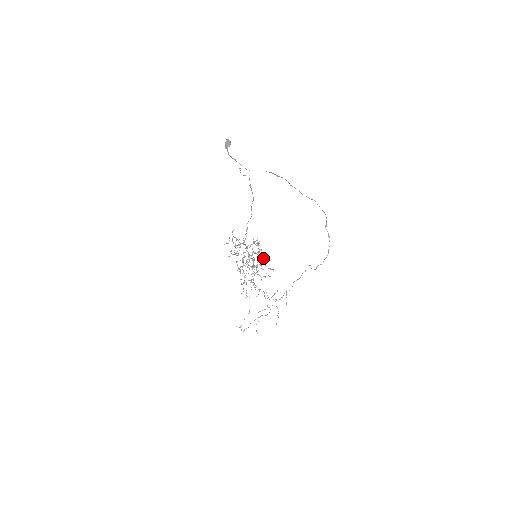
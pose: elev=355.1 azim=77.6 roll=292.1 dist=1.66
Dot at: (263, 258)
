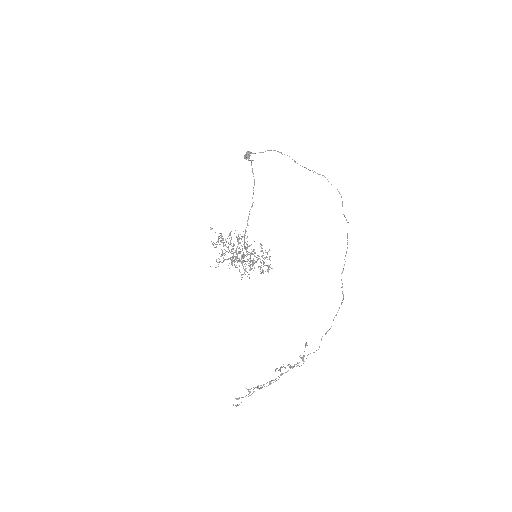
Dot at: occluded
